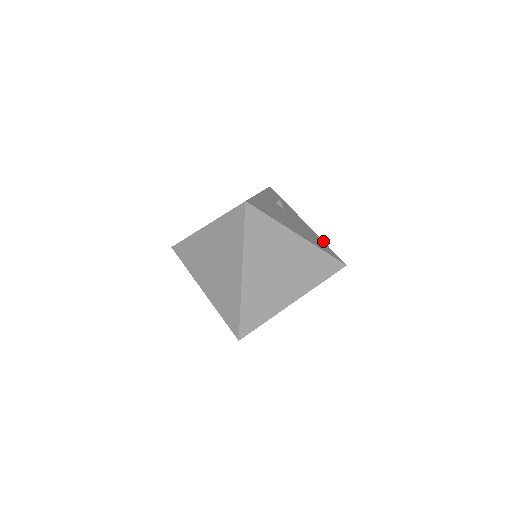
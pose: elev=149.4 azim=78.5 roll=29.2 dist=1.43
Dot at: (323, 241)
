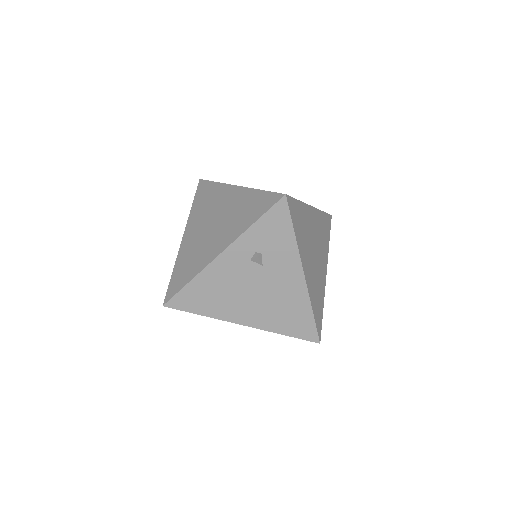
Dot at: (310, 307)
